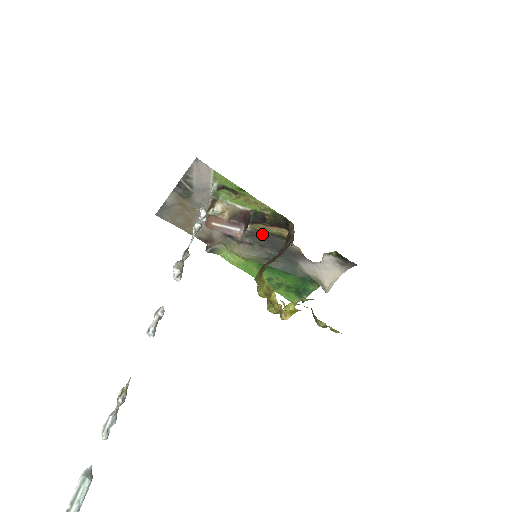
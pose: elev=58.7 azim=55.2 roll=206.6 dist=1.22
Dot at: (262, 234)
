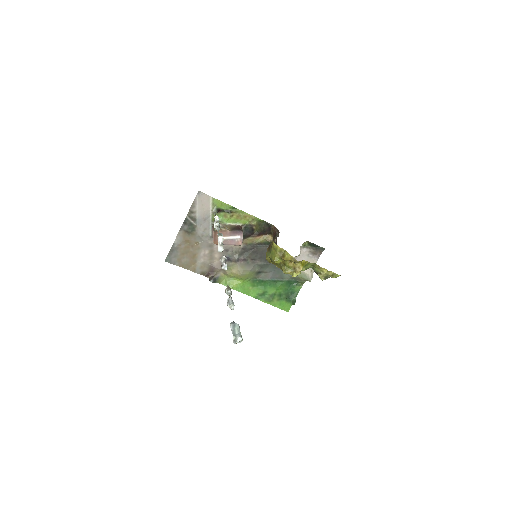
Dot at: (252, 247)
